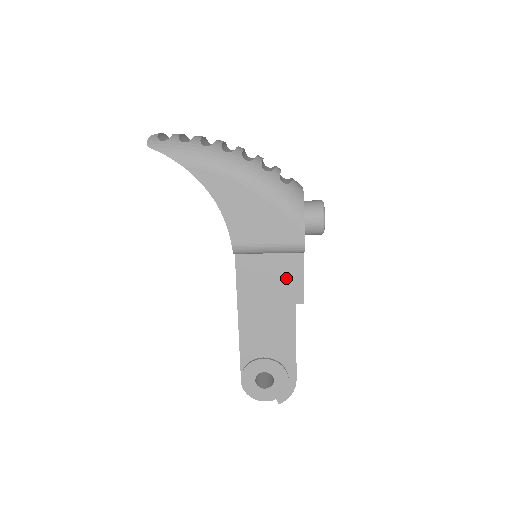
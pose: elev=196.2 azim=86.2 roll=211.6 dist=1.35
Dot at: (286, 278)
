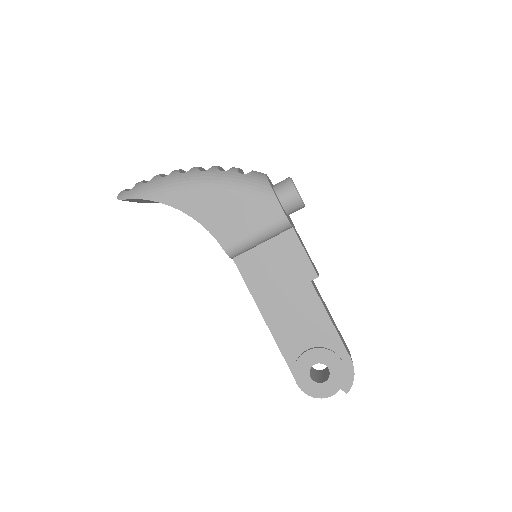
Dot at: (289, 260)
